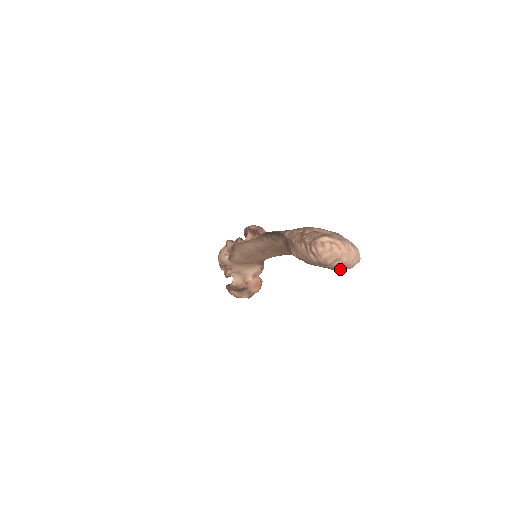
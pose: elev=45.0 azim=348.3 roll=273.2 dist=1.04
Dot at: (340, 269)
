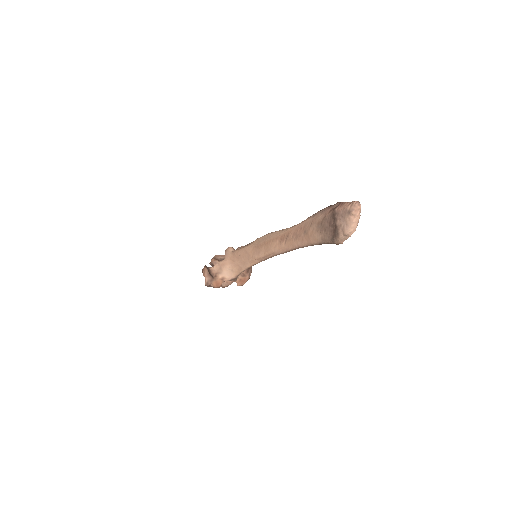
Dot at: (345, 227)
